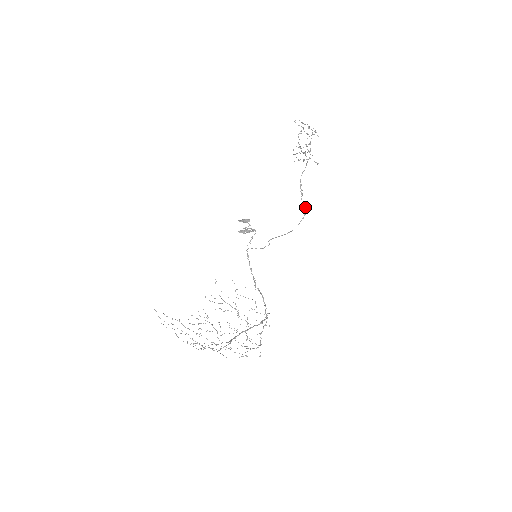
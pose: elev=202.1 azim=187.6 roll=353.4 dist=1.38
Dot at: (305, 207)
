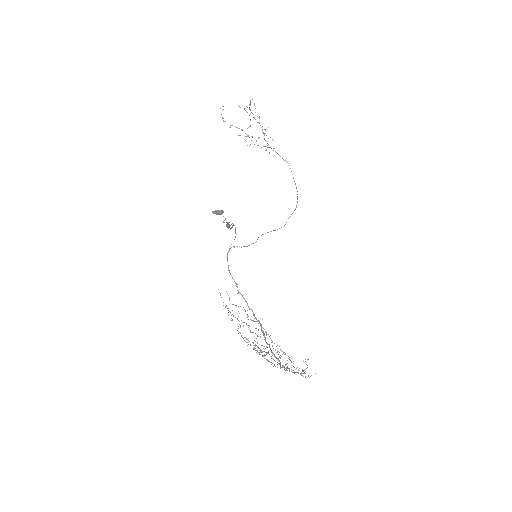
Dot at: (297, 201)
